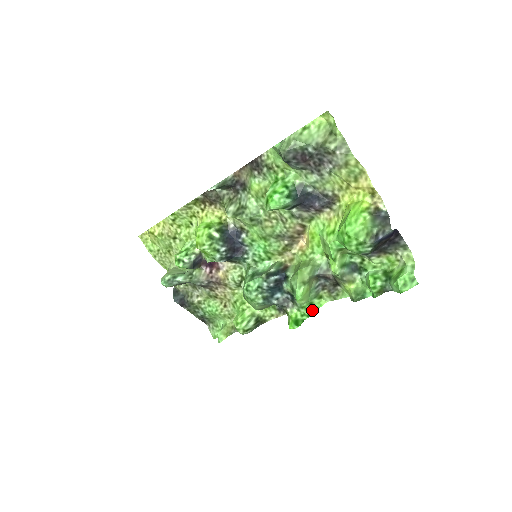
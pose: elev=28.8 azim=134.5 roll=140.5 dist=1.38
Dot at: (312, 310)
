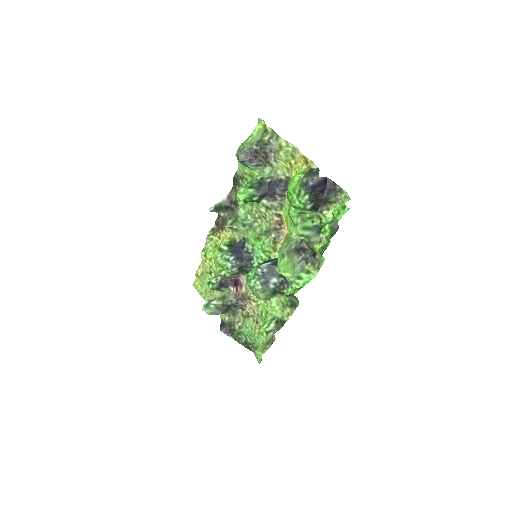
Dot at: (302, 284)
